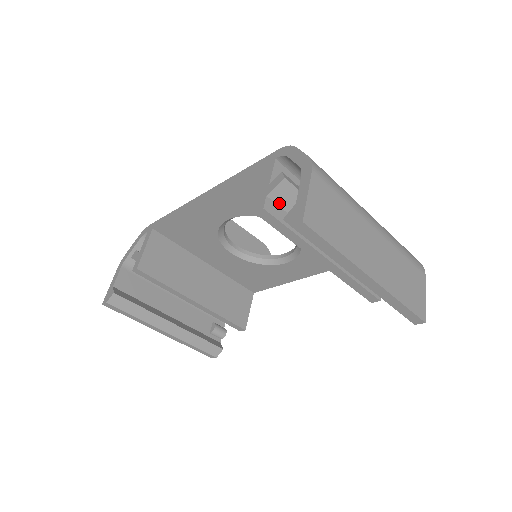
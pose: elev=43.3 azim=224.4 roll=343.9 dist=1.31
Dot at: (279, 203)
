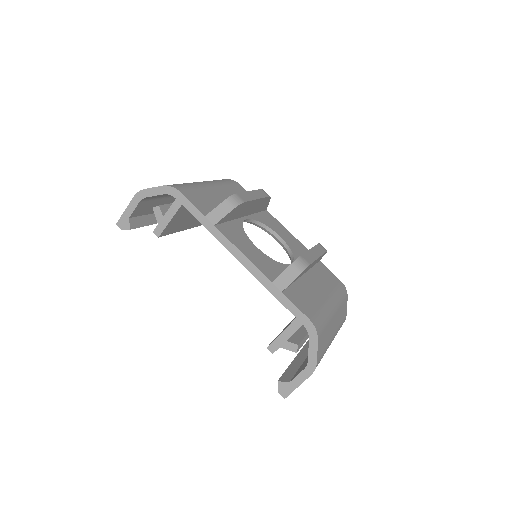
Dot at: occluded
